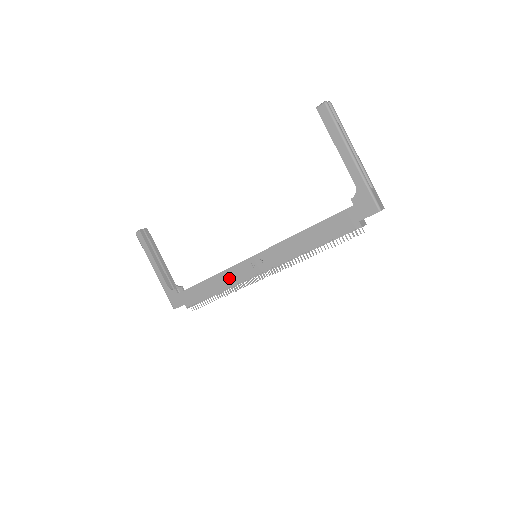
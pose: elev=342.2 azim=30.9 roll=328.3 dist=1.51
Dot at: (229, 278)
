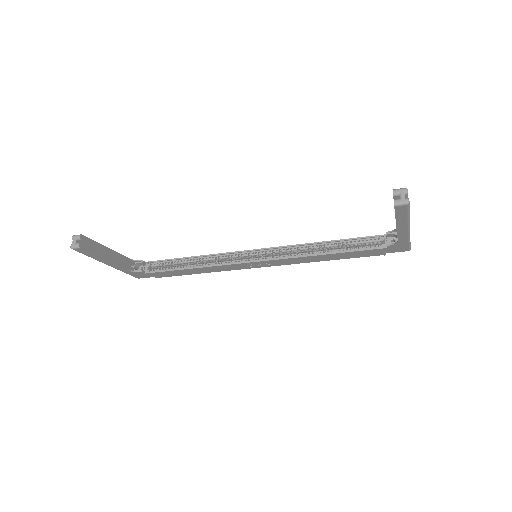
Dot at: (221, 269)
